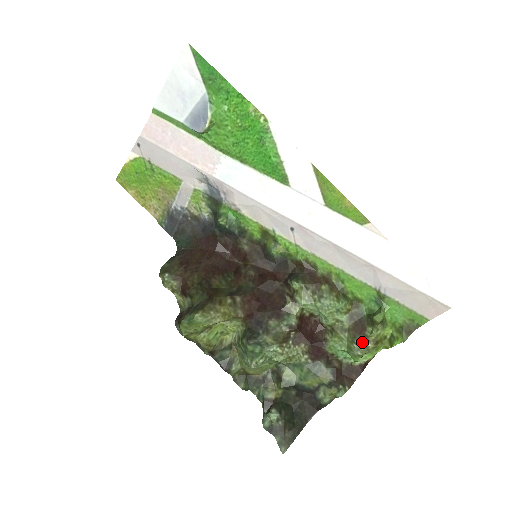
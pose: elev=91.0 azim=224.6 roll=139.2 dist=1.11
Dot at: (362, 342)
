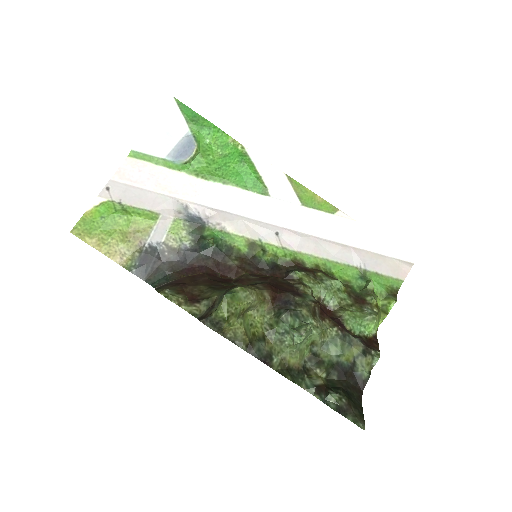
Dot at: (369, 309)
